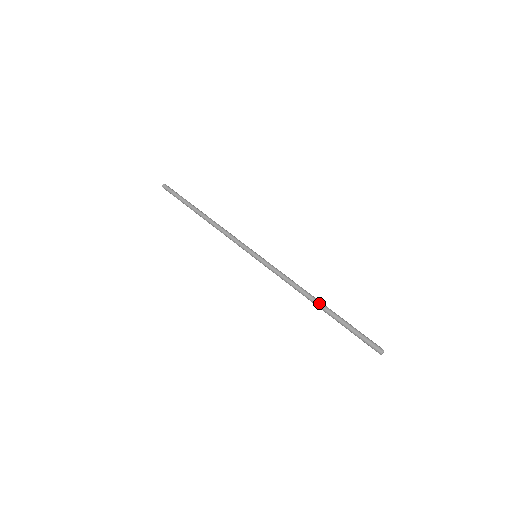
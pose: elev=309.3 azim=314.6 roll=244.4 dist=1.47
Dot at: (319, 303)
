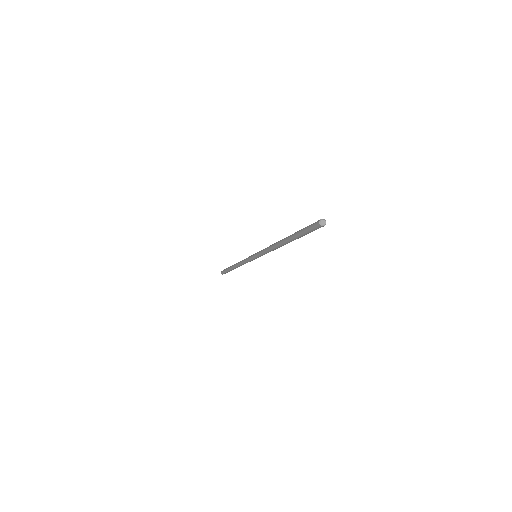
Dot at: occluded
